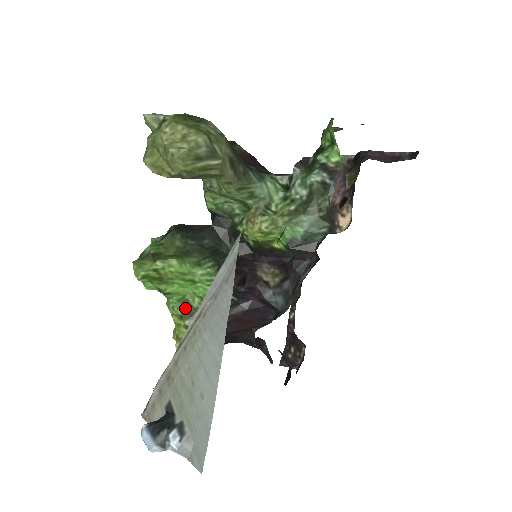
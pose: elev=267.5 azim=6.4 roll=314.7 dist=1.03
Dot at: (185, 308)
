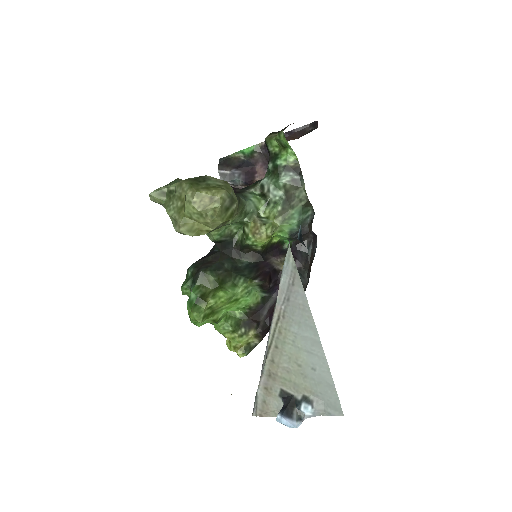
Dot at: (233, 323)
